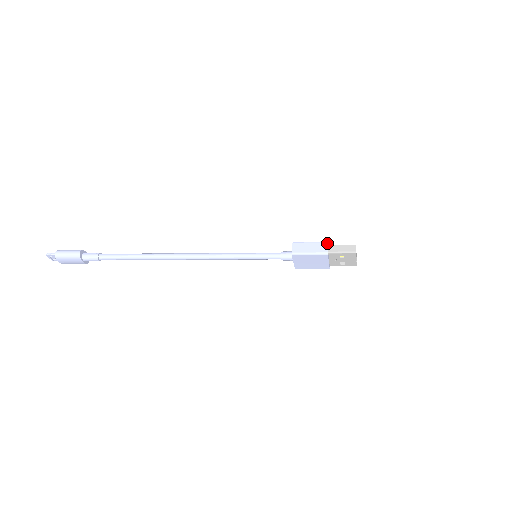
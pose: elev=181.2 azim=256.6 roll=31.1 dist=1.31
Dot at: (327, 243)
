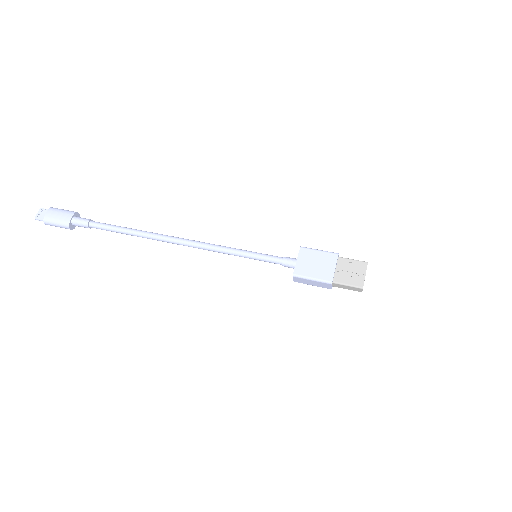
Dot at: (330, 285)
